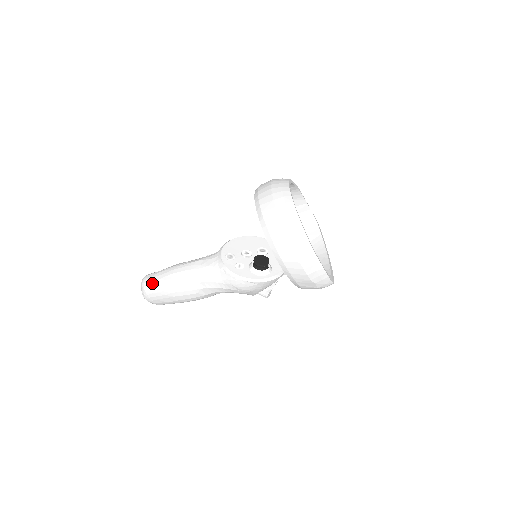
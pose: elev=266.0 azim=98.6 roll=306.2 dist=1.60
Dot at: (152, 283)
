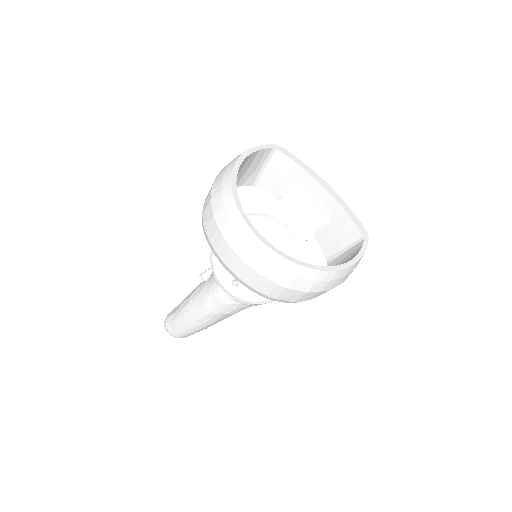
Dot at: (182, 334)
